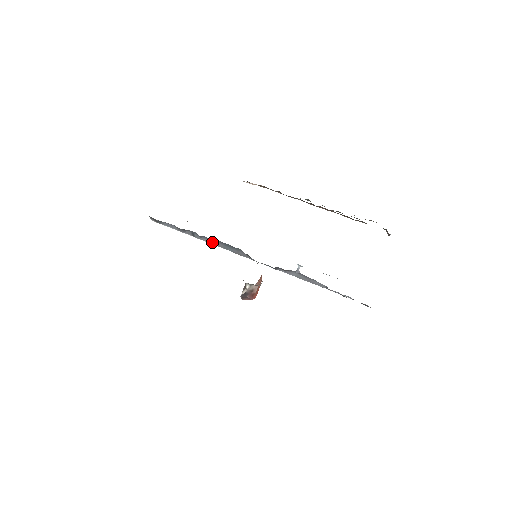
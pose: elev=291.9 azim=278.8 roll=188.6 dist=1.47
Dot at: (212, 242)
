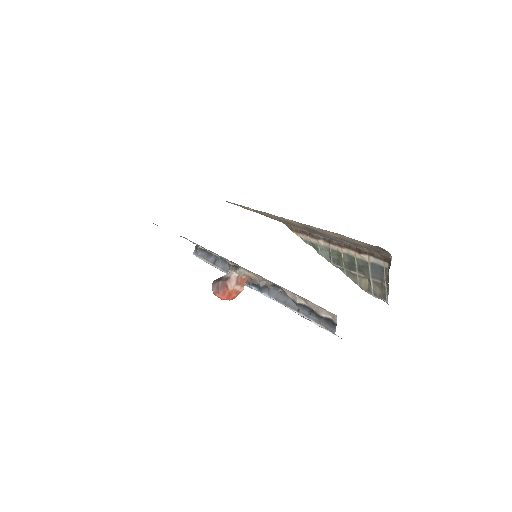
Dot at: (225, 268)
